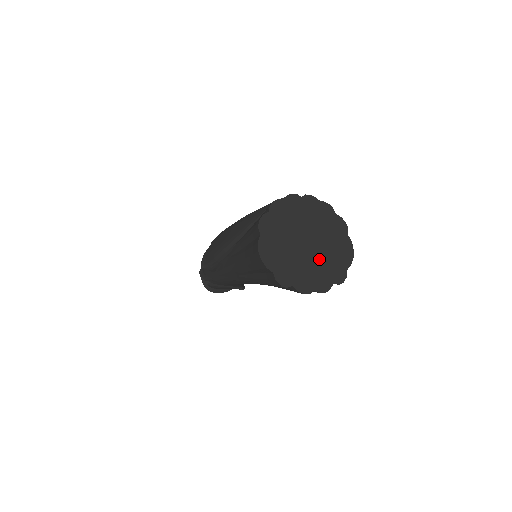
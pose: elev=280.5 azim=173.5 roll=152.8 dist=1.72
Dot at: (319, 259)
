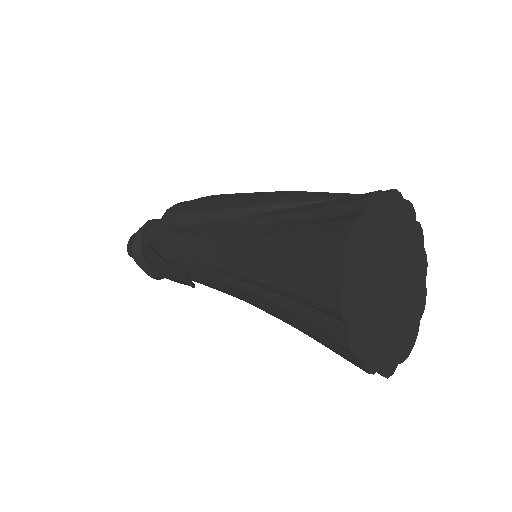
Dot at: (388, 318)
